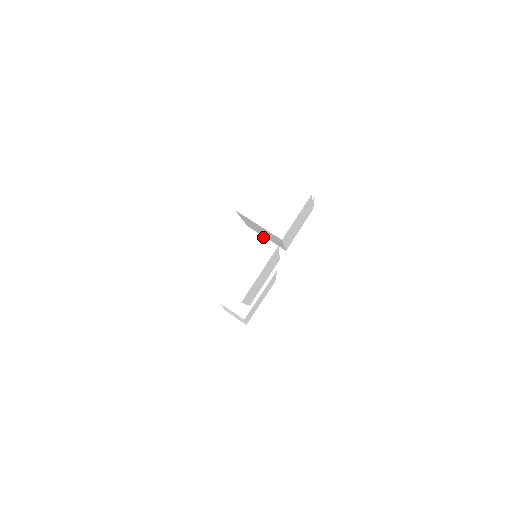
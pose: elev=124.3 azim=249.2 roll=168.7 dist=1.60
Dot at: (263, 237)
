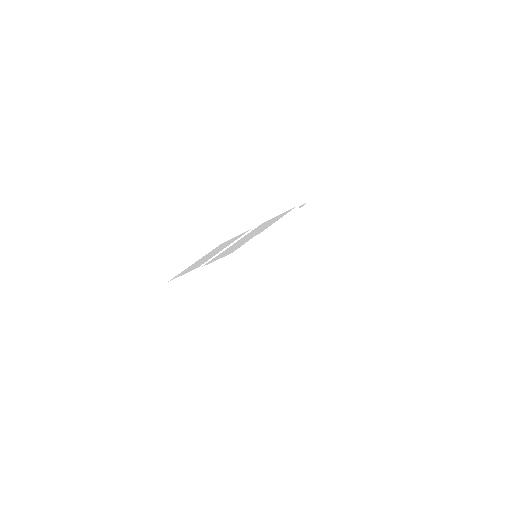
Dot at: (218, 299)
